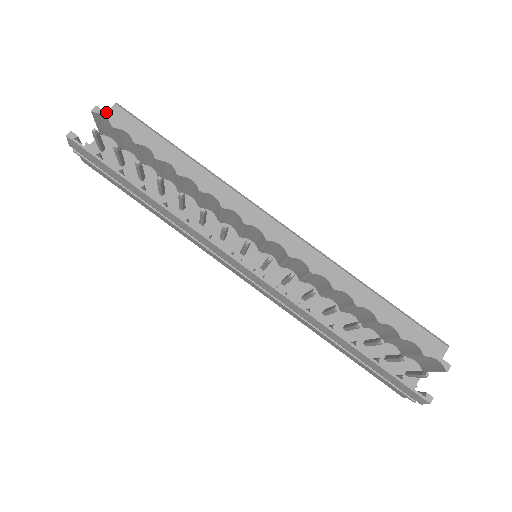
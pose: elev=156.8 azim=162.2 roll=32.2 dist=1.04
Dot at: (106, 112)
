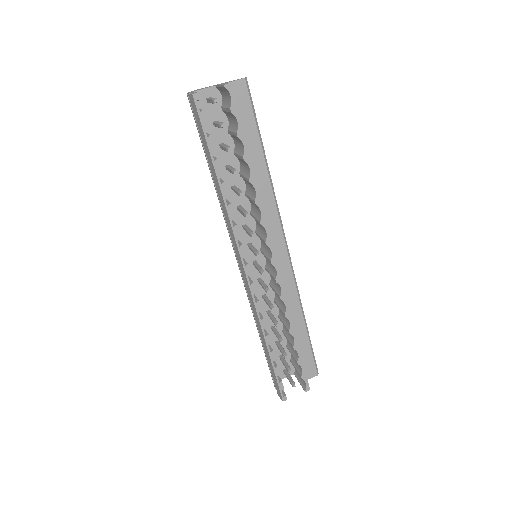
Dot at: (233, 81)
